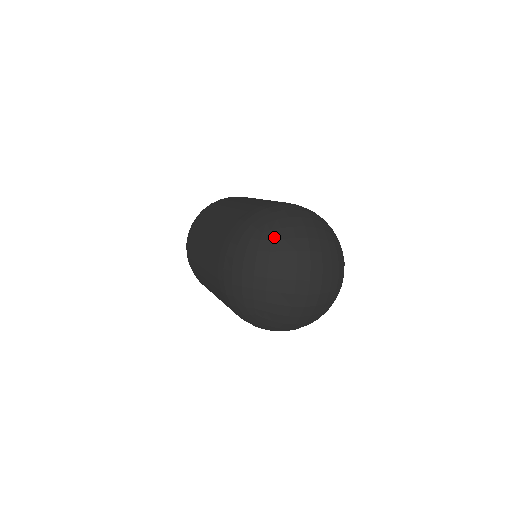
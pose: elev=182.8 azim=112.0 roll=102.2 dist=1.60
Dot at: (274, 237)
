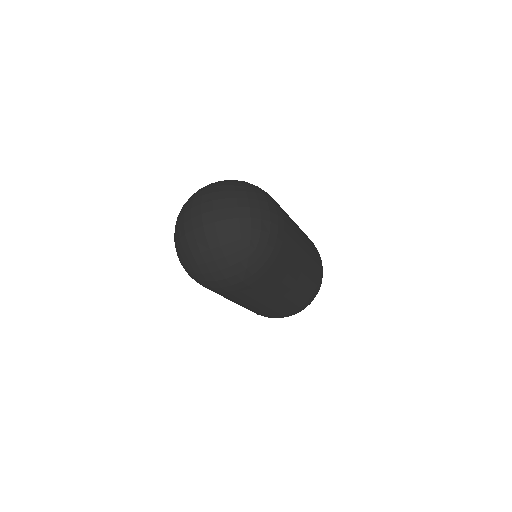
Dot at: occluded
